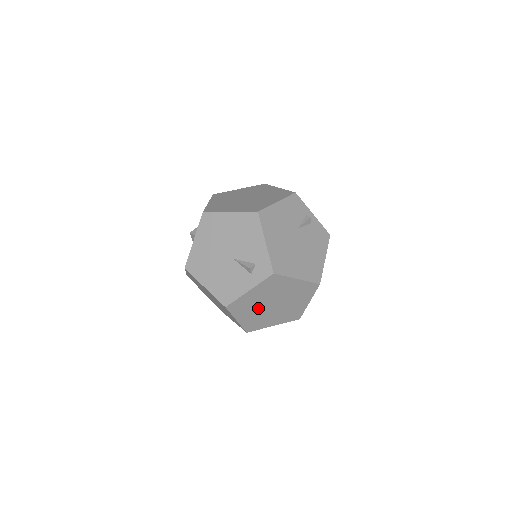
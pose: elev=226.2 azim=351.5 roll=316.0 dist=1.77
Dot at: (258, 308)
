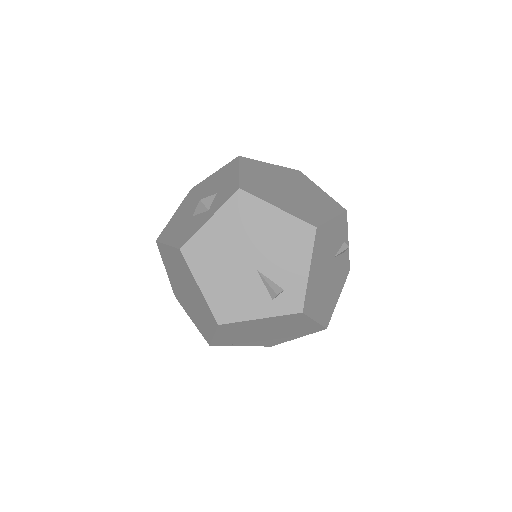
Dot at: (248, 332)
